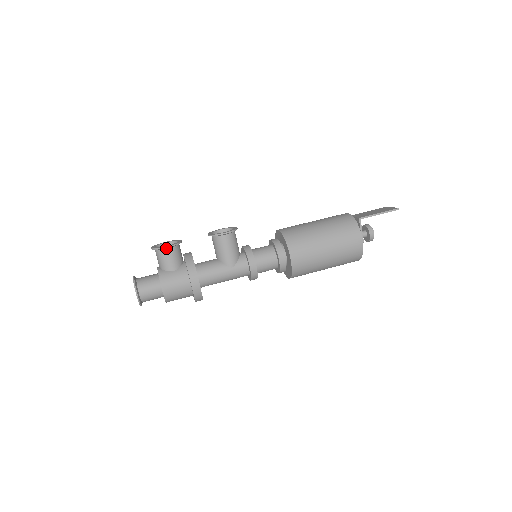
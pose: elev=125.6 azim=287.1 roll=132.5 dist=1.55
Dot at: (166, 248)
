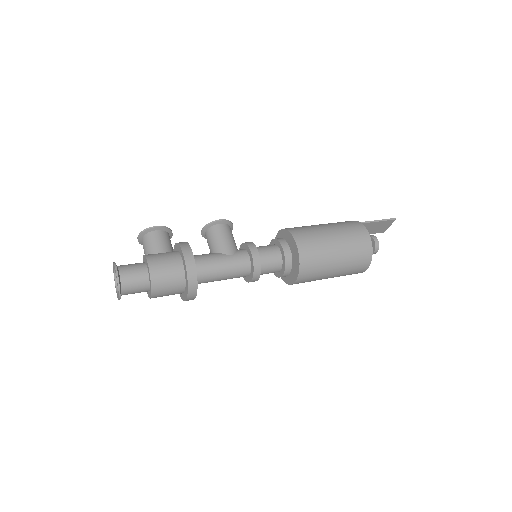
Dot at: (155, 230)
